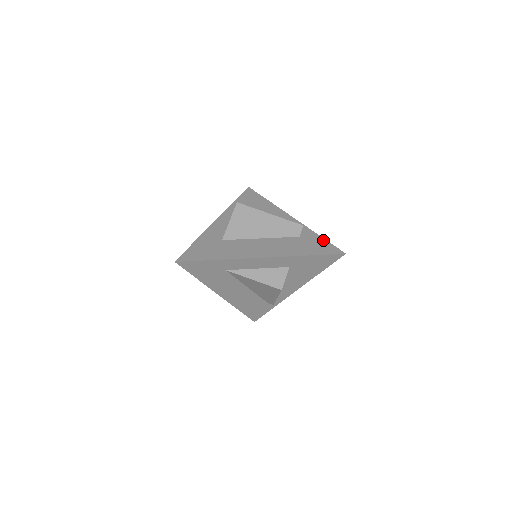
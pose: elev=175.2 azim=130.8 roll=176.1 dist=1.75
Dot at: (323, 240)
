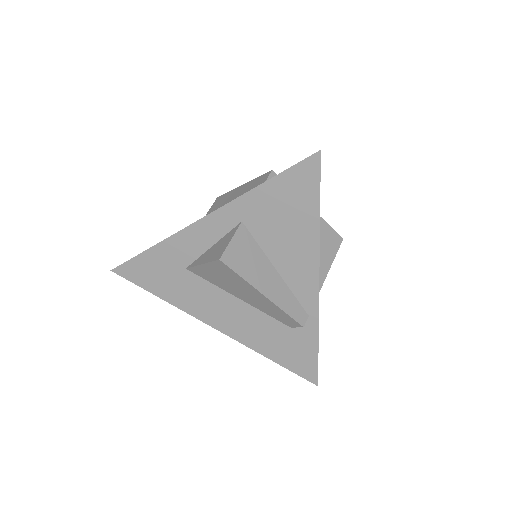
Dot at: (314, 352)
